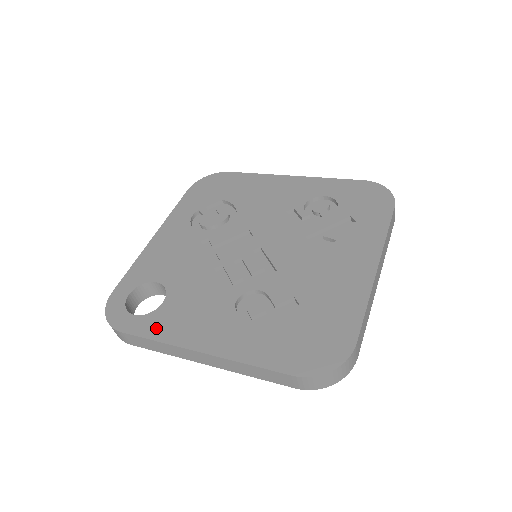
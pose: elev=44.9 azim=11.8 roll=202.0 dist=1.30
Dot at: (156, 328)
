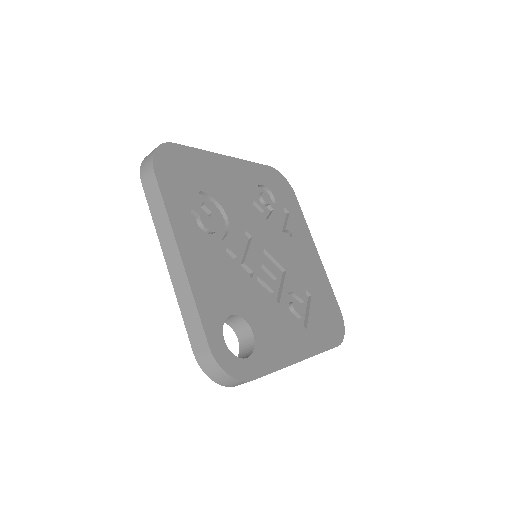
Dot at: (269, 360)
